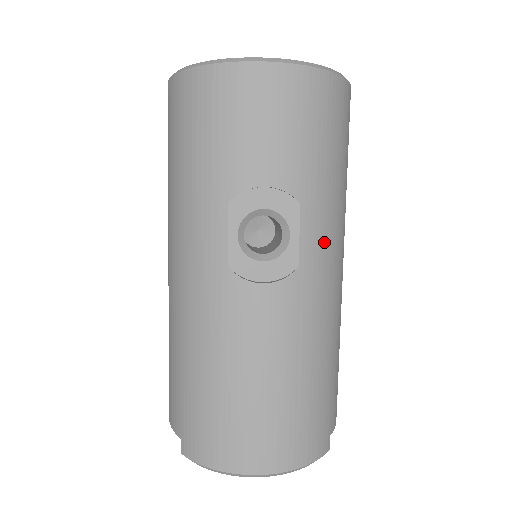
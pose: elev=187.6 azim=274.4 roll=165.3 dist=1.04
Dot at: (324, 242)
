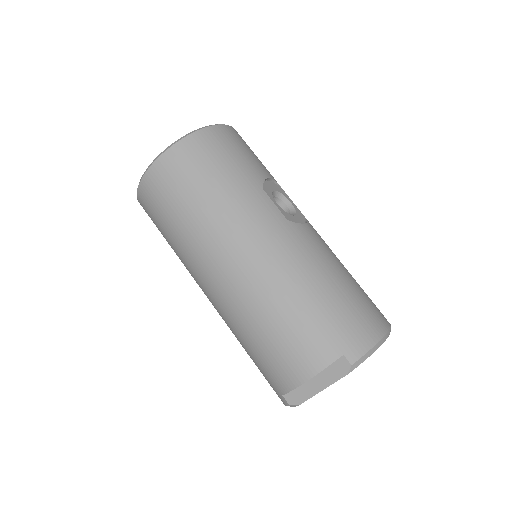
Dot at: occluded
